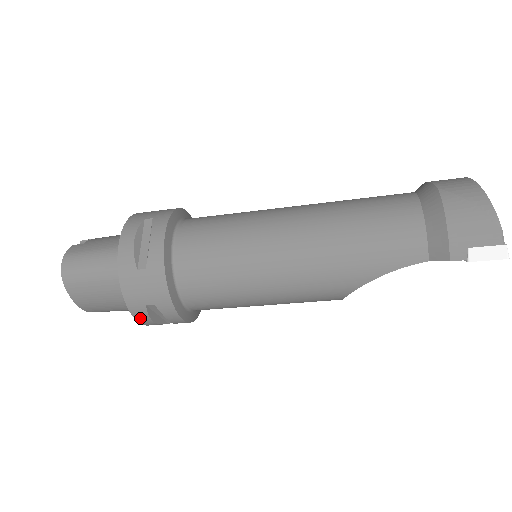
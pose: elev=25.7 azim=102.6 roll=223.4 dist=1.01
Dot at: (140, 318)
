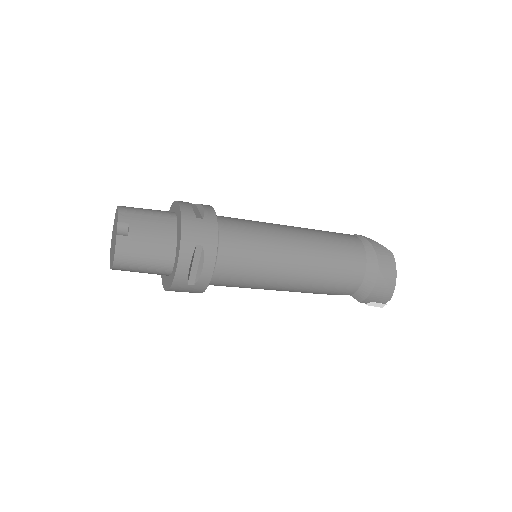
Dot at: occluded
